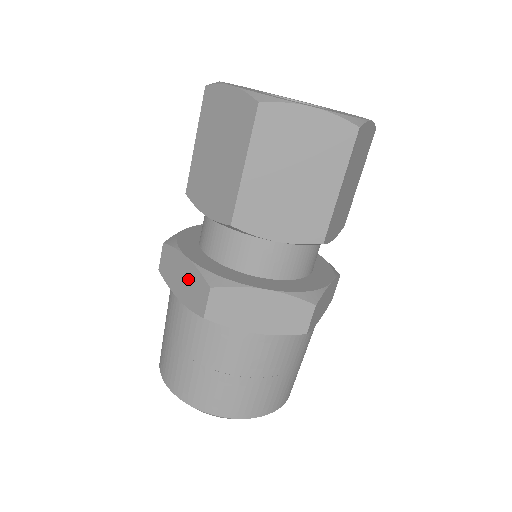
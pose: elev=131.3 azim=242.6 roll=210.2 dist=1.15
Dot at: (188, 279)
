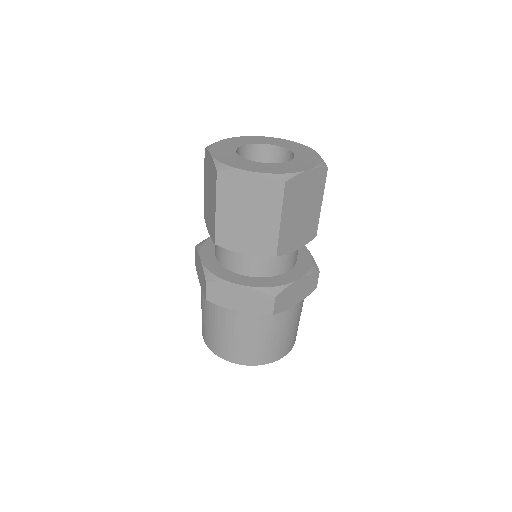
Dot at: (248, 298)
